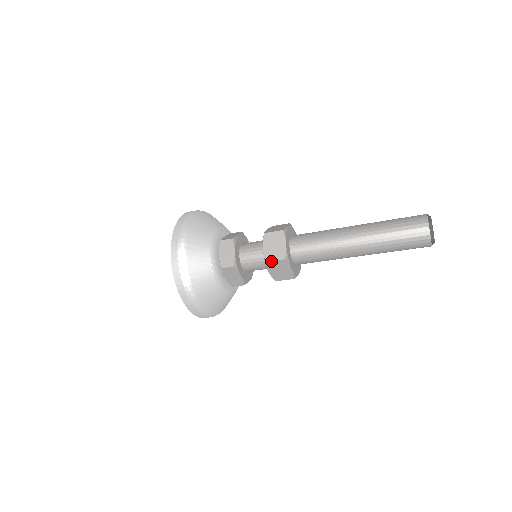
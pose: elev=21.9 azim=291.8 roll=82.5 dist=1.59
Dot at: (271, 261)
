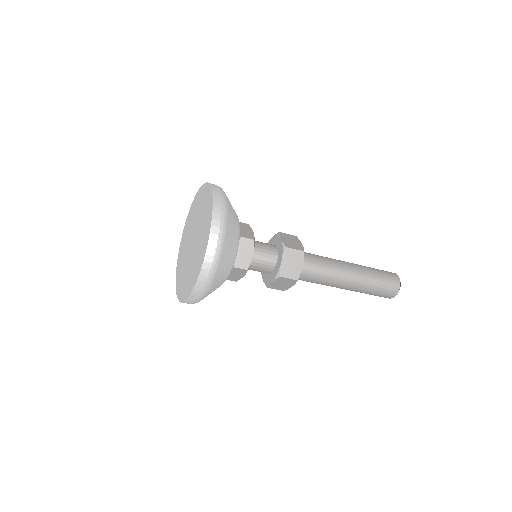
Dot at: (285, 277)
